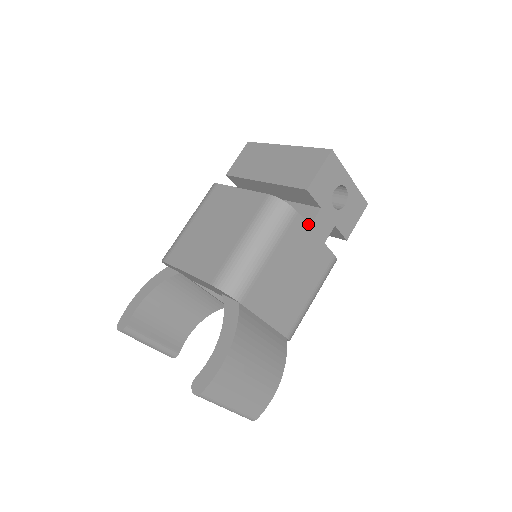
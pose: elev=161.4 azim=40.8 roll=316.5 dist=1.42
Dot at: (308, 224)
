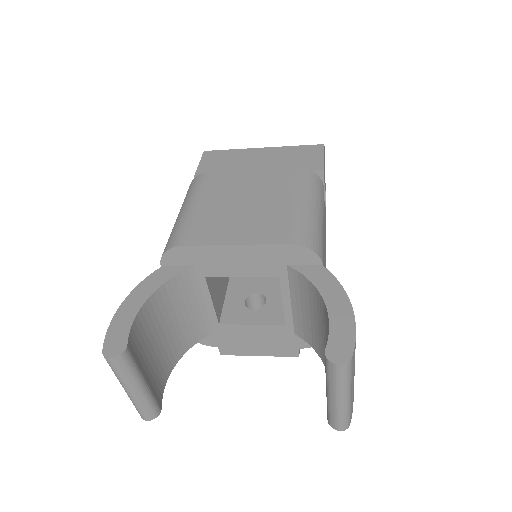
Dot at: occluded
